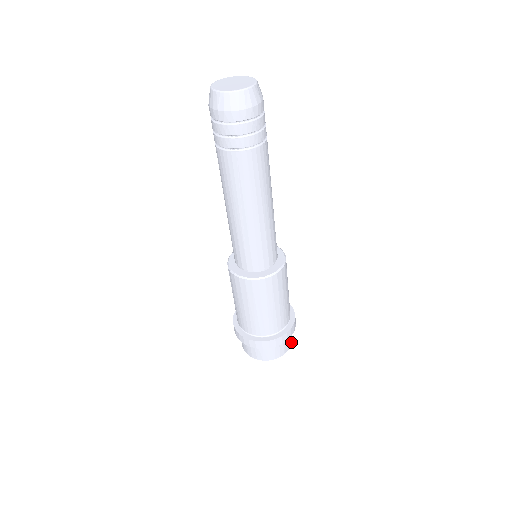
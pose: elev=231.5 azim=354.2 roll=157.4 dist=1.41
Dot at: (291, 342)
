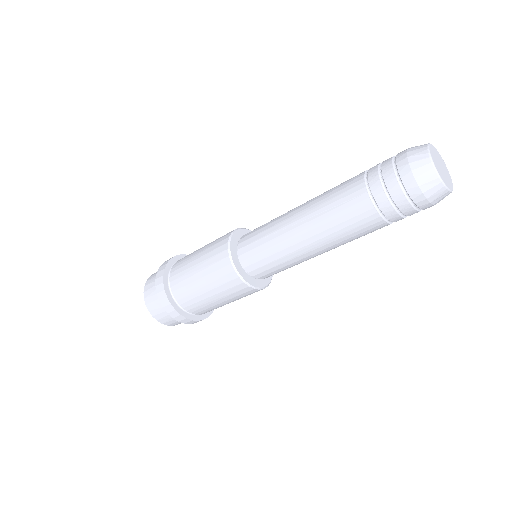
Dot at: (172, 325)
